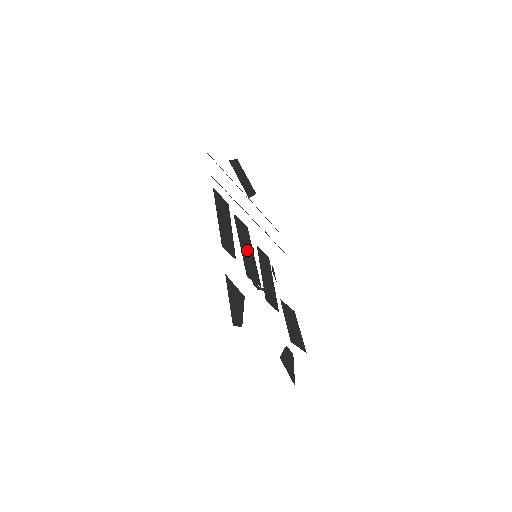
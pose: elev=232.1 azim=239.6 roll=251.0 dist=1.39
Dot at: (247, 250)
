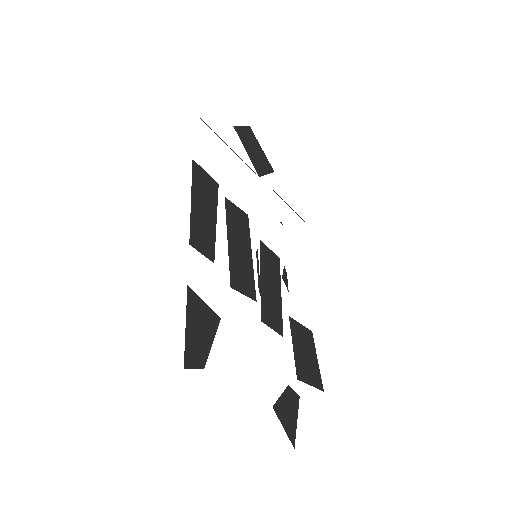
Dot at: (240, 248)
